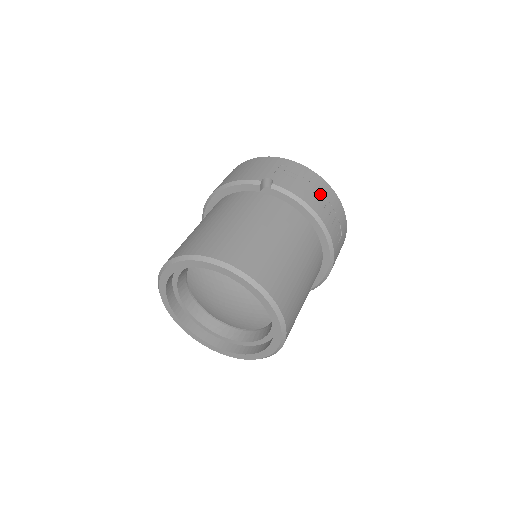
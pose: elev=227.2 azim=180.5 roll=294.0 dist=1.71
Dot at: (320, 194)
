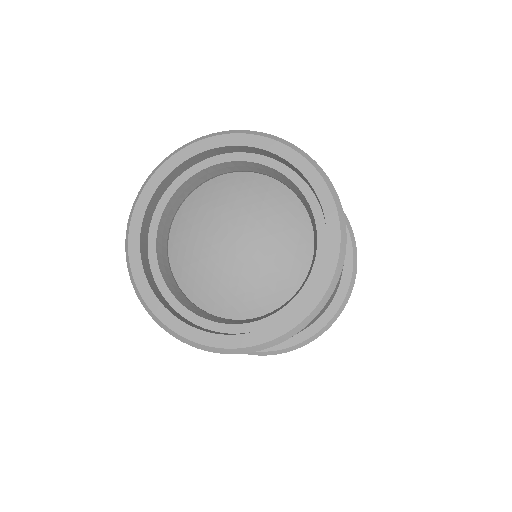
Dot at: occluded
